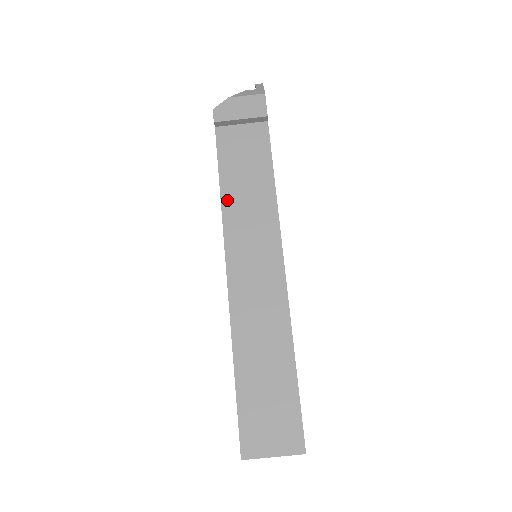
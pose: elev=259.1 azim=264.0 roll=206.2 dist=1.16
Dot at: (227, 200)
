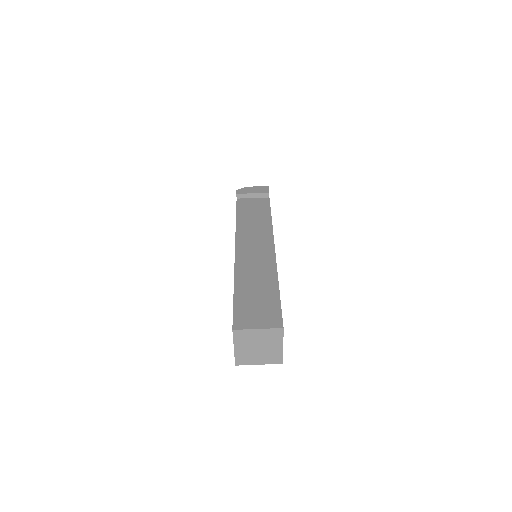
Dot at: (240, 222)
